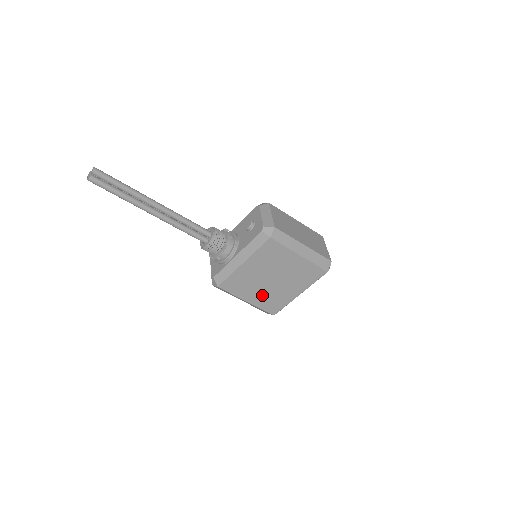
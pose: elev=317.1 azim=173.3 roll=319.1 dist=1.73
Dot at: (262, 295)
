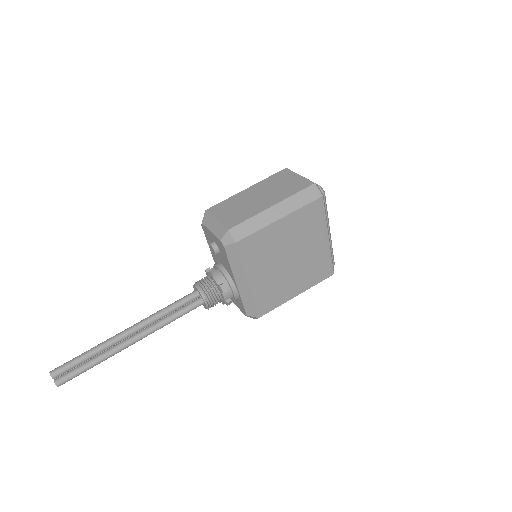
Dot at: (300, 277)
